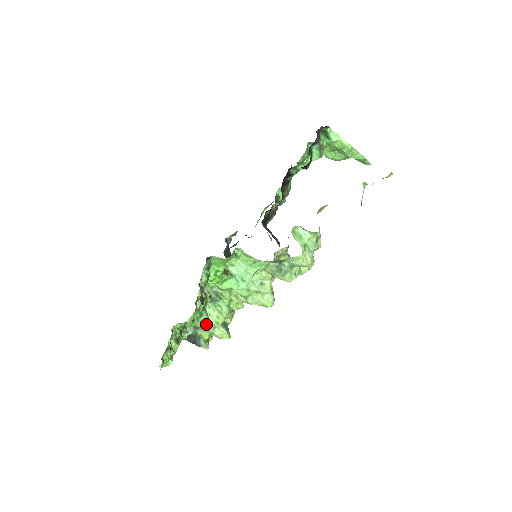
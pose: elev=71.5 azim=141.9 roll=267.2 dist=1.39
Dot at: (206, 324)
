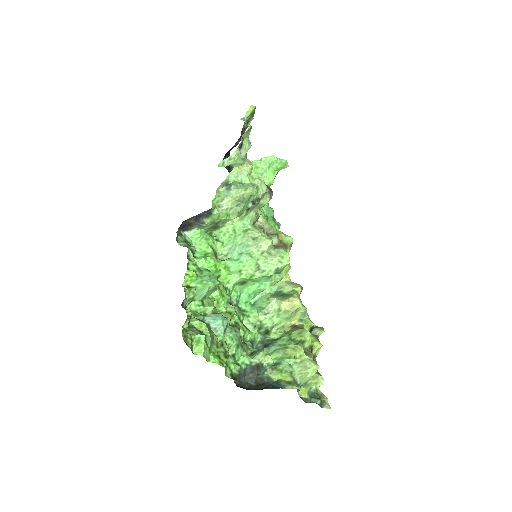
Dot at: (215, 281)
